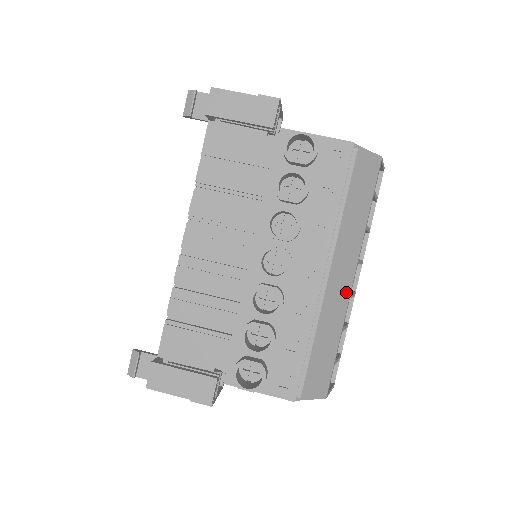
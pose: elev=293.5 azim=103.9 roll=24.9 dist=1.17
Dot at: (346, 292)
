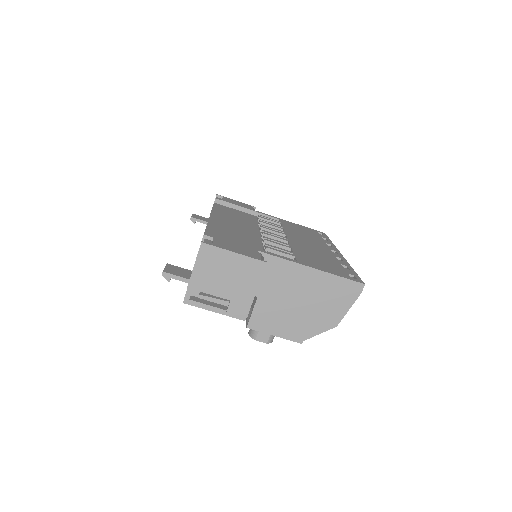
Dot at: occluded
